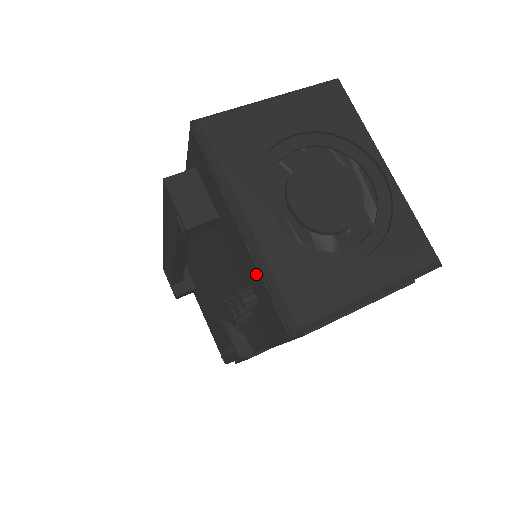
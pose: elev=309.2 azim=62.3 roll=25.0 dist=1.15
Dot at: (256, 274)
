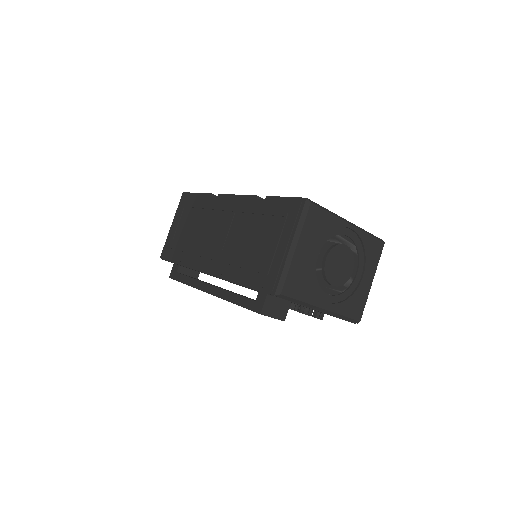
Dot at: occluded
